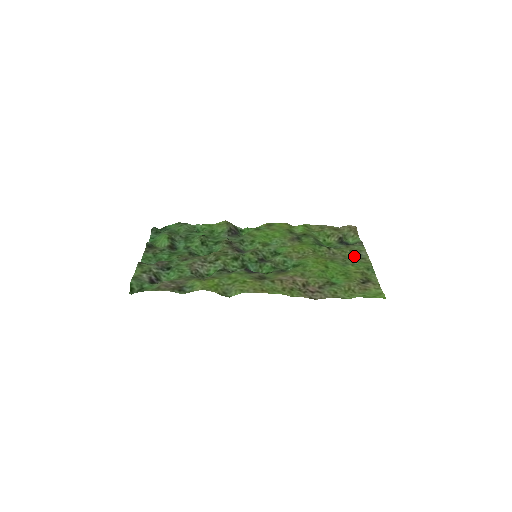
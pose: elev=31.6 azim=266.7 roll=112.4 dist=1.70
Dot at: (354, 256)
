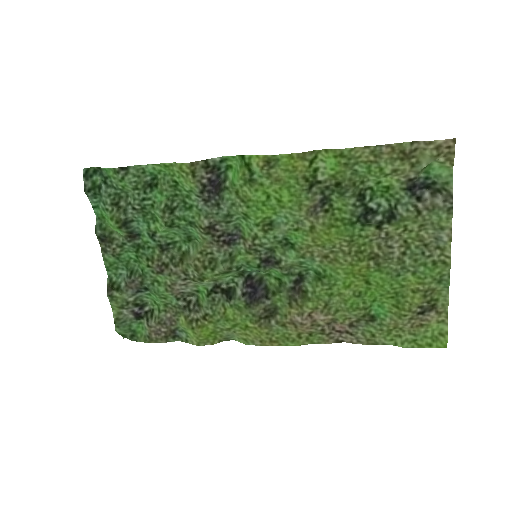
Dot at: (424, 243)
